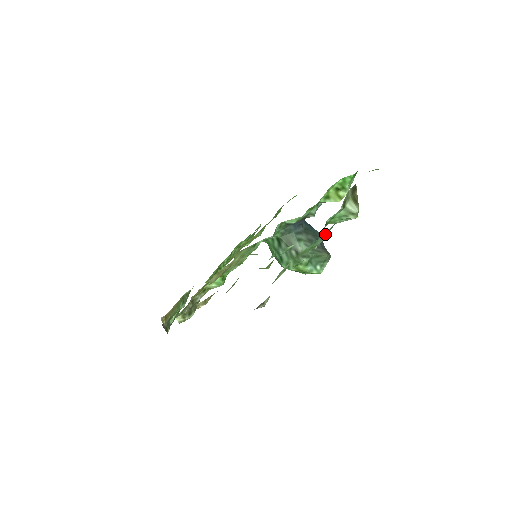
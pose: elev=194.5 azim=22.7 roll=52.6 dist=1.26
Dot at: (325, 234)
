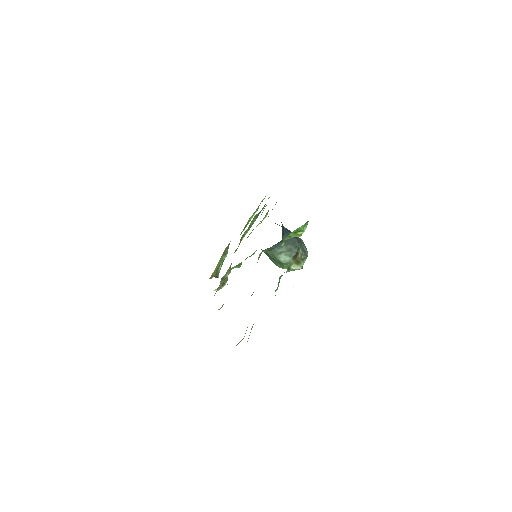
Dot at: occluded
